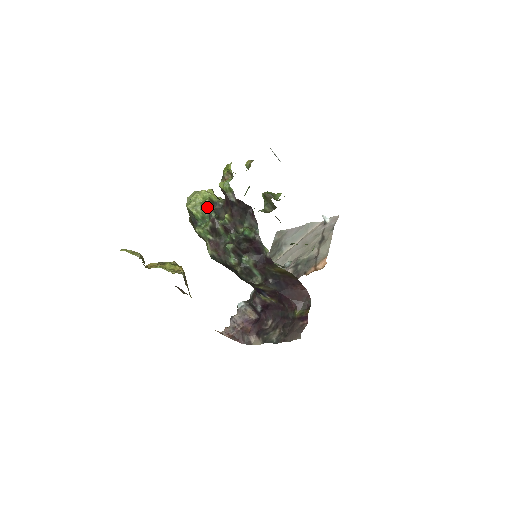
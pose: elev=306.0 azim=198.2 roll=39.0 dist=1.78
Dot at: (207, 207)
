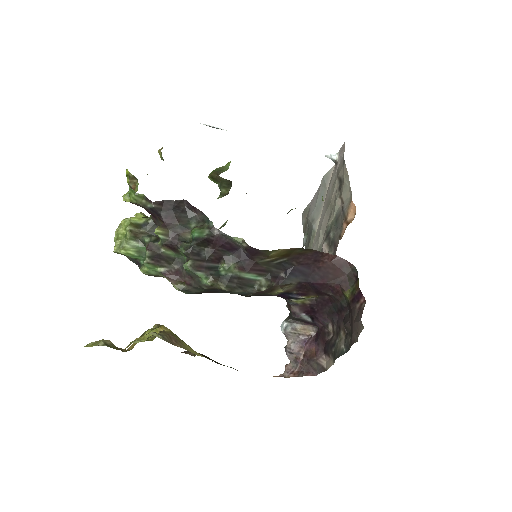
Dot at: (133, 236)
